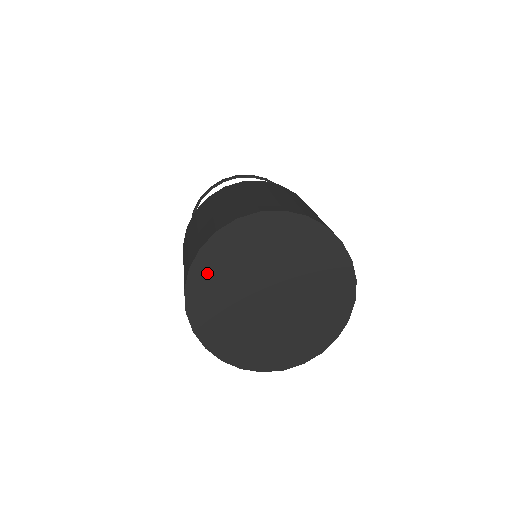
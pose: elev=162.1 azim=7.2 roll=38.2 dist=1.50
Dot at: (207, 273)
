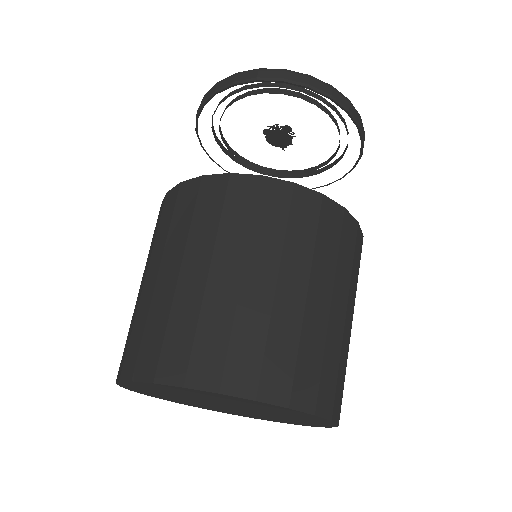
Dot at: (155, 387)
